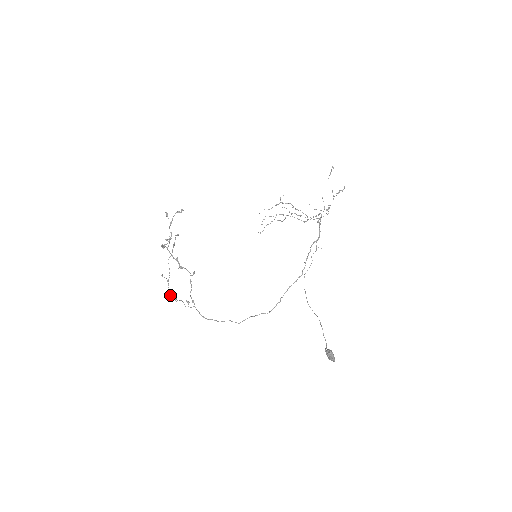
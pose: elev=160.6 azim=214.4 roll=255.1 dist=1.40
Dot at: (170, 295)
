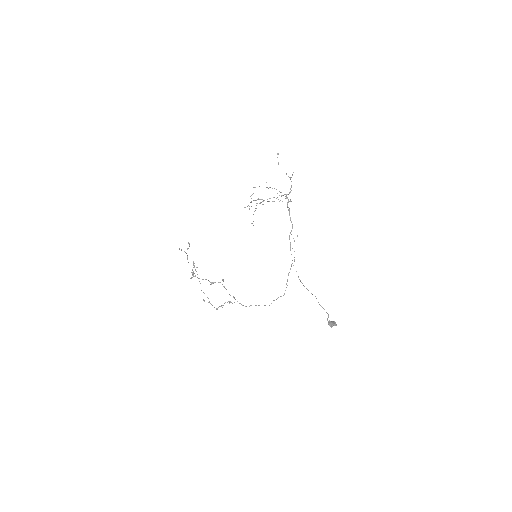
Dot at: (216, 308)
